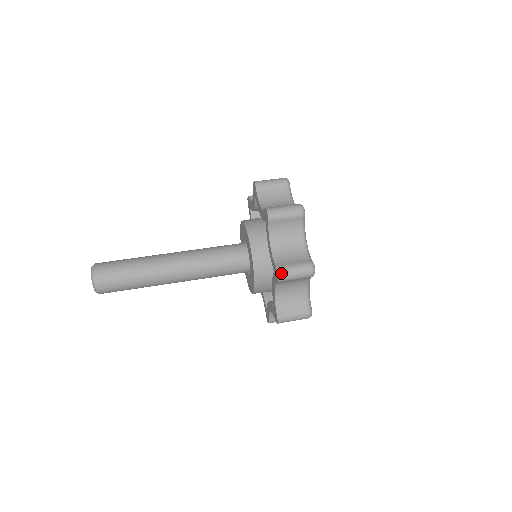
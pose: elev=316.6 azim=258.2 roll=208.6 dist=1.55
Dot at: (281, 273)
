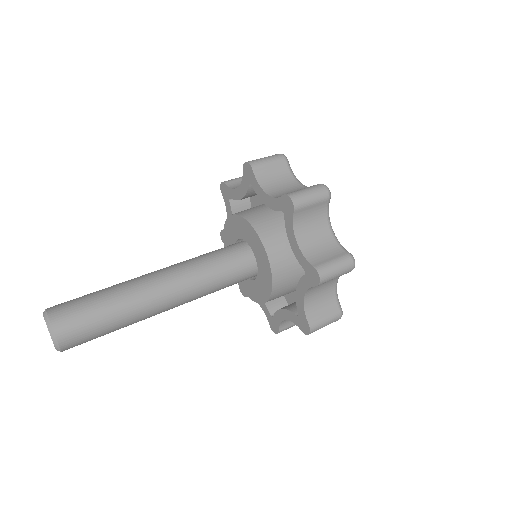
Dot at: (323, 274)
